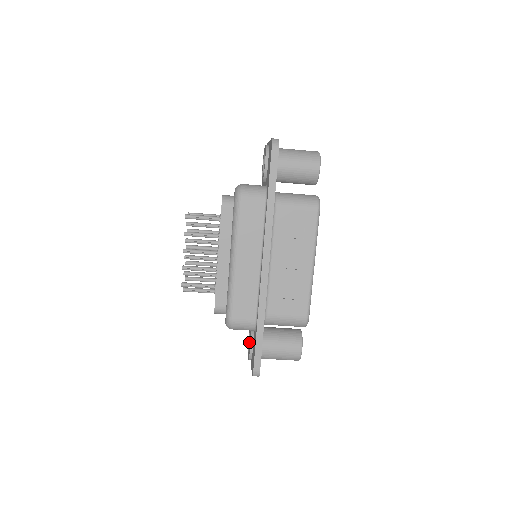
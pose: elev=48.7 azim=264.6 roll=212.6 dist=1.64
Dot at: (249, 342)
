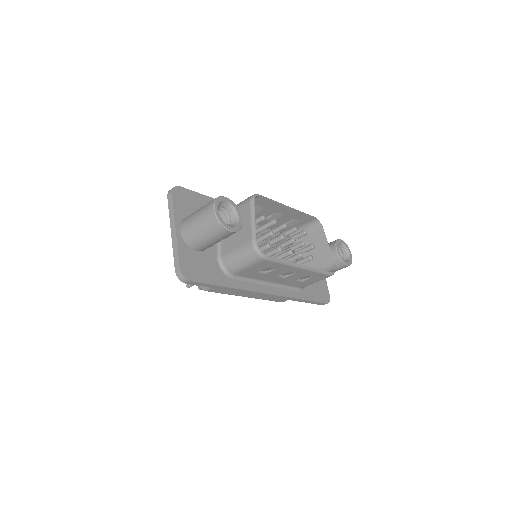
Dot at: occluded
